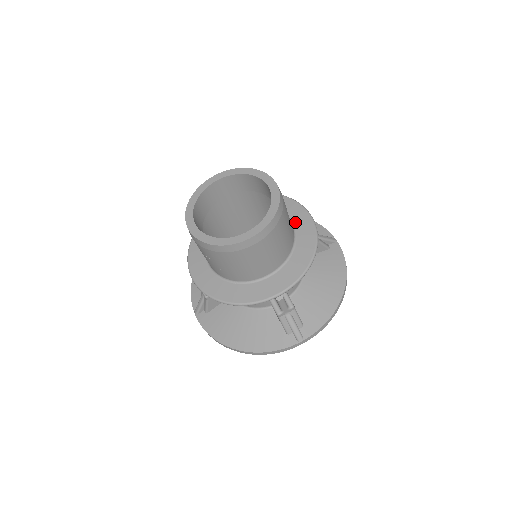
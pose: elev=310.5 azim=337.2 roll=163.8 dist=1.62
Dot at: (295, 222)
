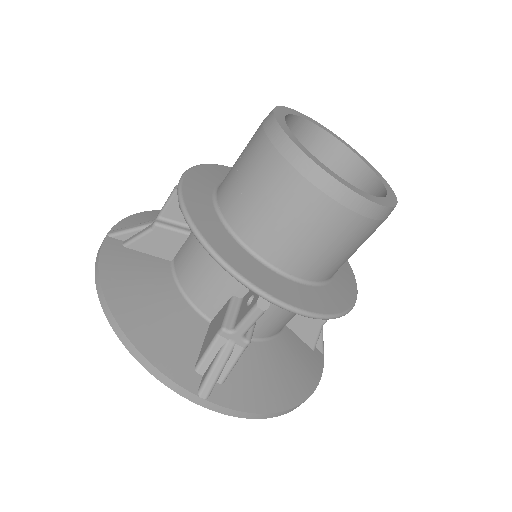
Dot at: (339, 270)
